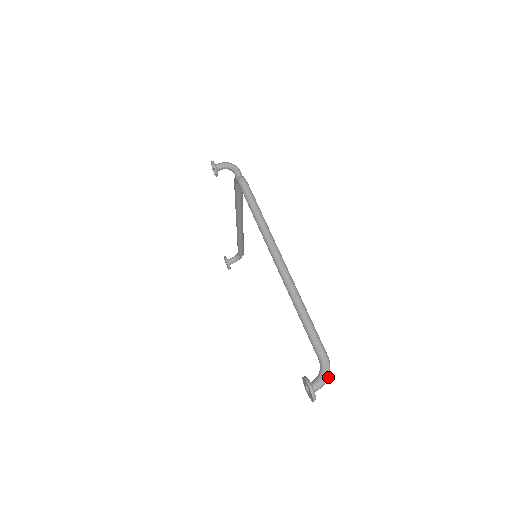
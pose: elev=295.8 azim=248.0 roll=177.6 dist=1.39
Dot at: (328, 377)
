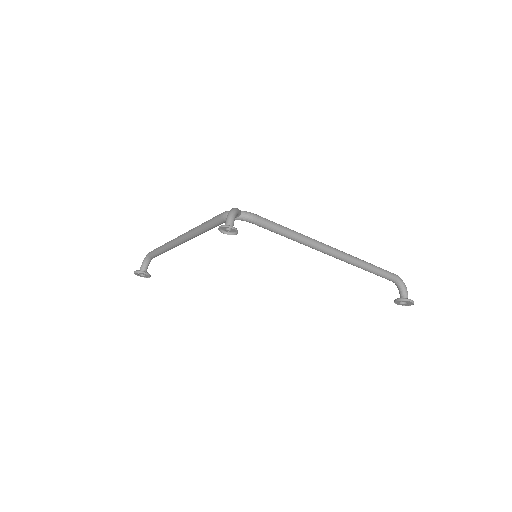
Dot at: (404, 285)
